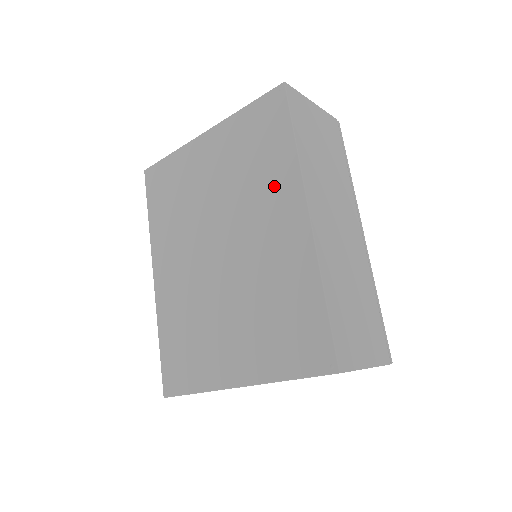
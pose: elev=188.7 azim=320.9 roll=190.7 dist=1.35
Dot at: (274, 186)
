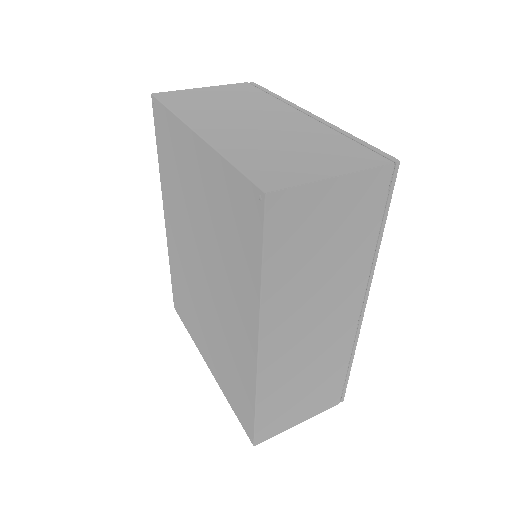
Dot at: (240, 288)
